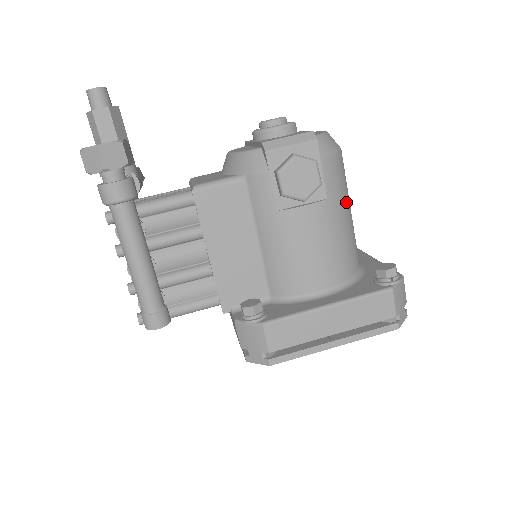
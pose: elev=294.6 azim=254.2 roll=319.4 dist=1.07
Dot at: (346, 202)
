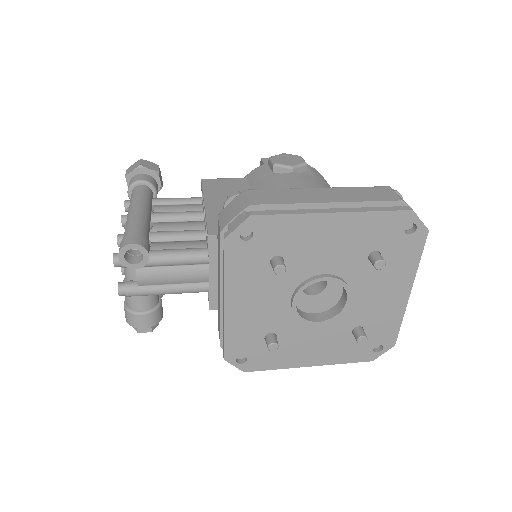
Dot at: occluded
